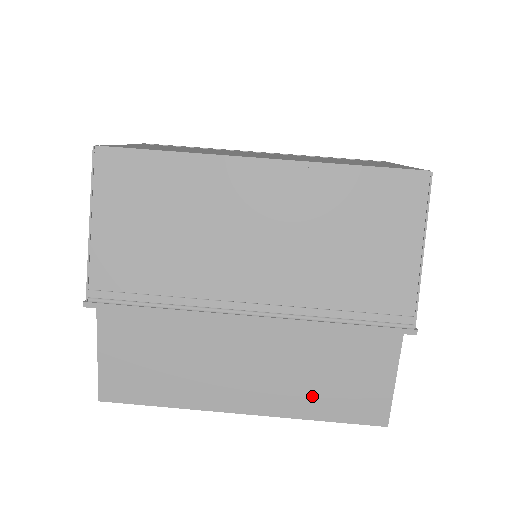
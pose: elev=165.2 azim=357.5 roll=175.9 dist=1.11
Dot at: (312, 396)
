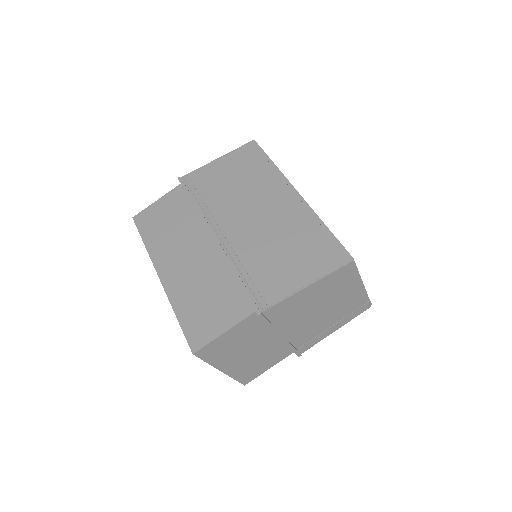
Dot at: (189, 300)
